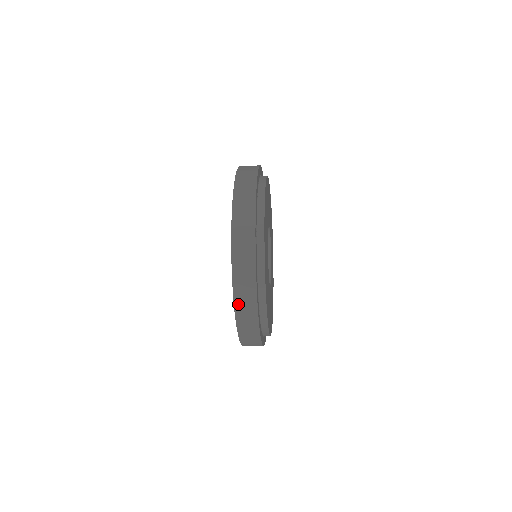
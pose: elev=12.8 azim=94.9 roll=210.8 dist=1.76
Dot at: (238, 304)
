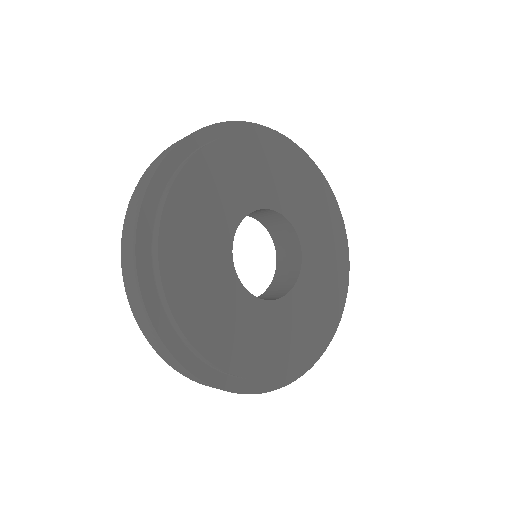
Dot at: occluded
